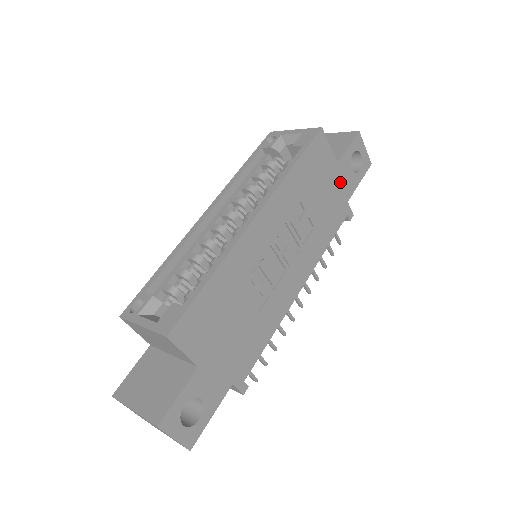
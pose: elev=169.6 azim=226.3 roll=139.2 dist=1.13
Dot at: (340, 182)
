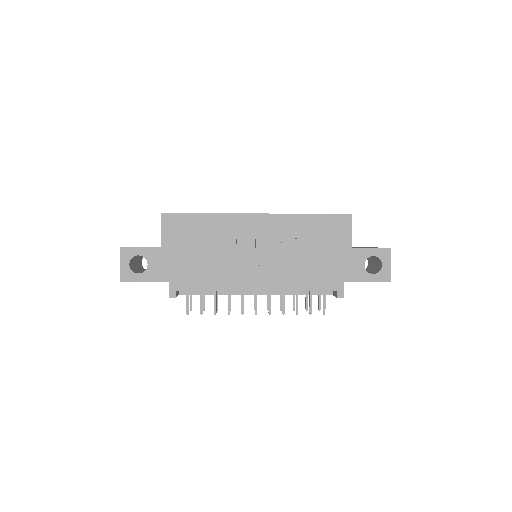
Dot at: (345, 262)
